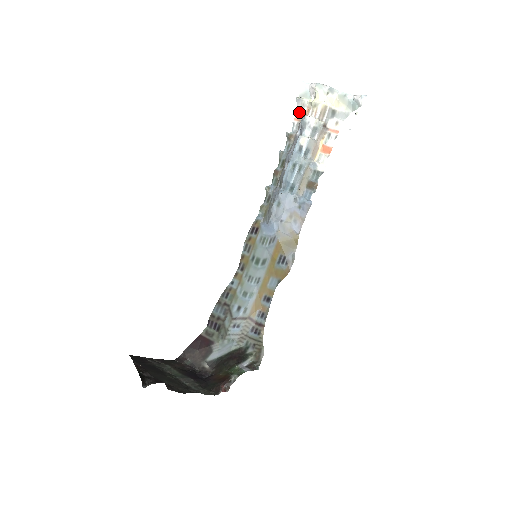
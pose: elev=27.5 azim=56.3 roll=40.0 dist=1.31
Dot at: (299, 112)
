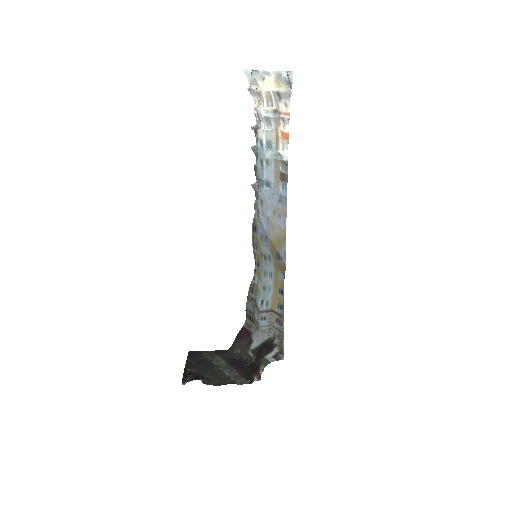
Dot at: (256, 101)
